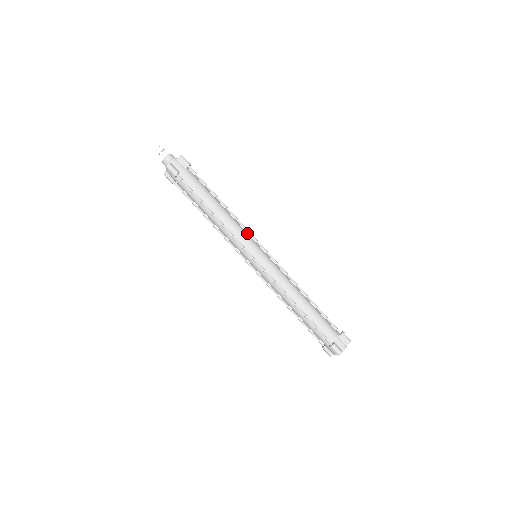
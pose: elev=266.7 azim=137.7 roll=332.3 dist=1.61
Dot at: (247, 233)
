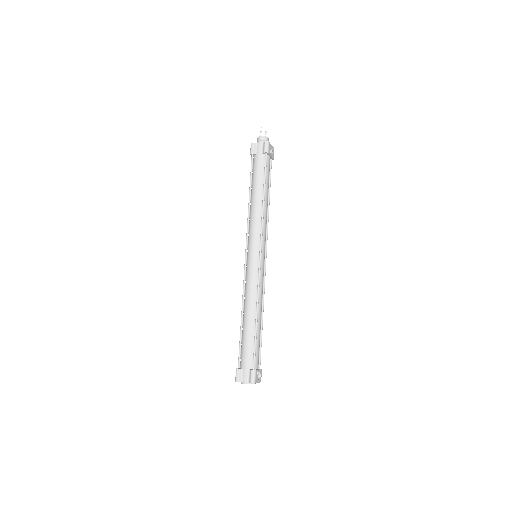
Dot at: (262, 233)
